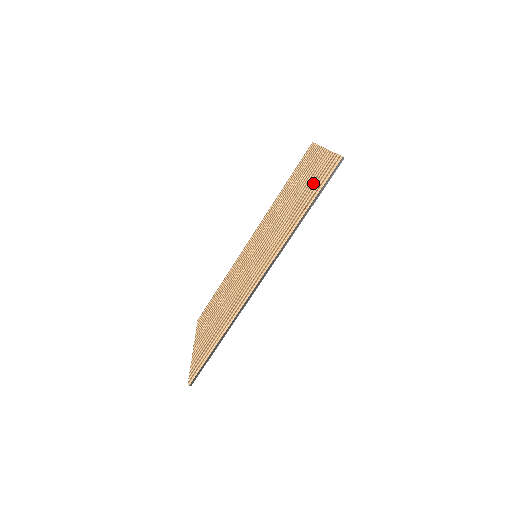
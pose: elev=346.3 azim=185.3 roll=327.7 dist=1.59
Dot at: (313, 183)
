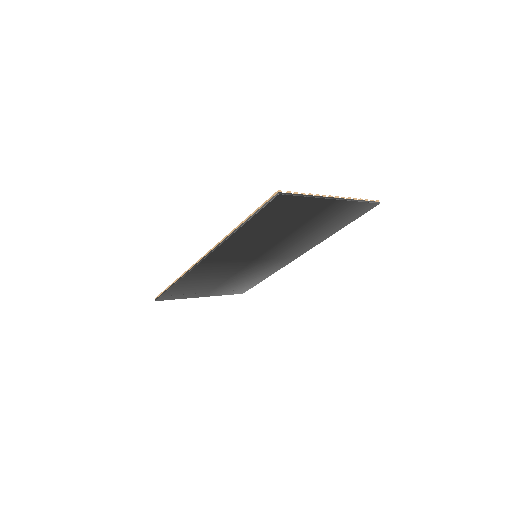
Dot at: occluded
